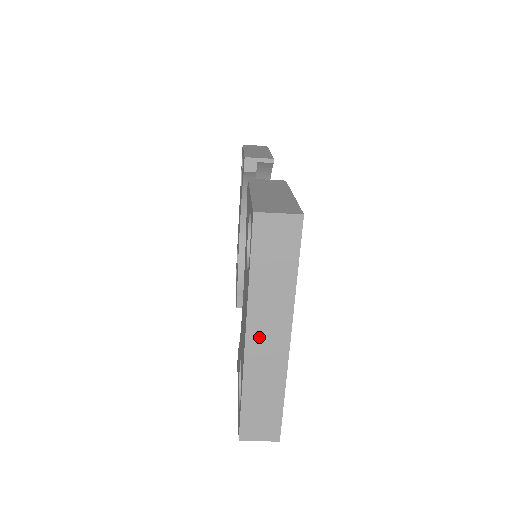
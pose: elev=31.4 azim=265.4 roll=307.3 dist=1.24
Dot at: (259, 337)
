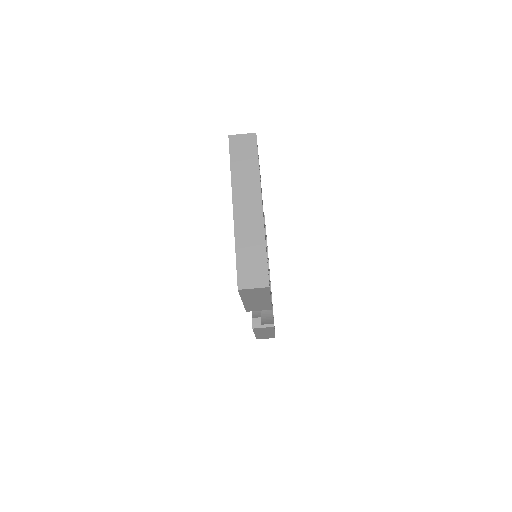
Dot at: (242, 205)
